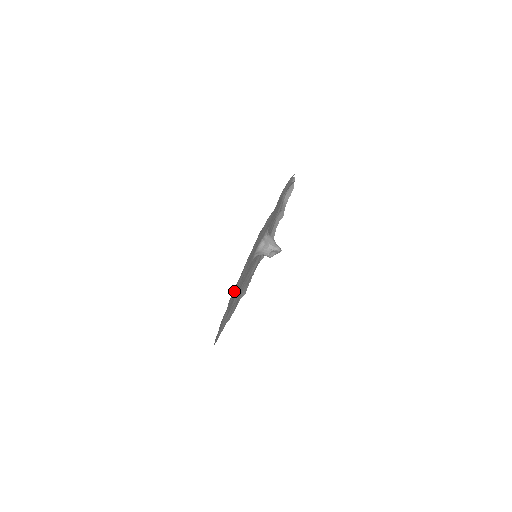
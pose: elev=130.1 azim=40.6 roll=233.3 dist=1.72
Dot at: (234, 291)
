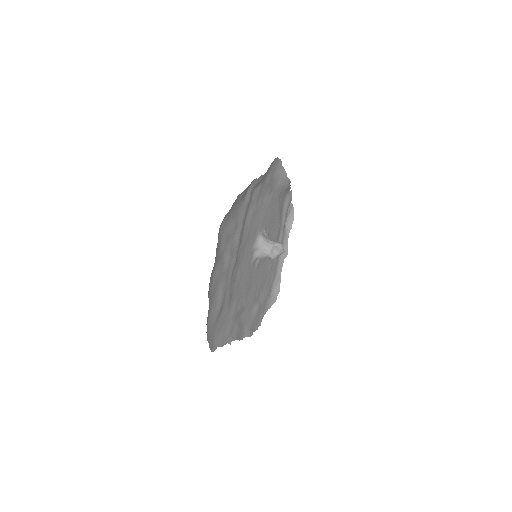
Dot at: (227, 248)
